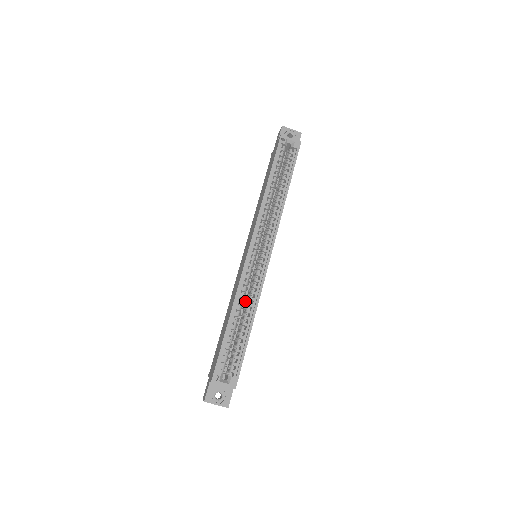
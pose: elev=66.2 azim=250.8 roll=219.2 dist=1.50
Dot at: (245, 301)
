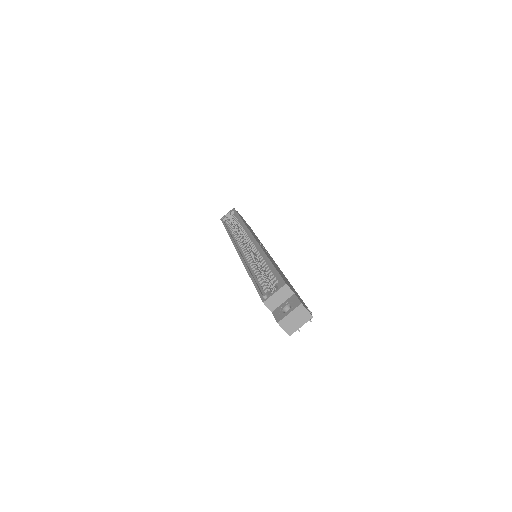
Dot at: occluded
